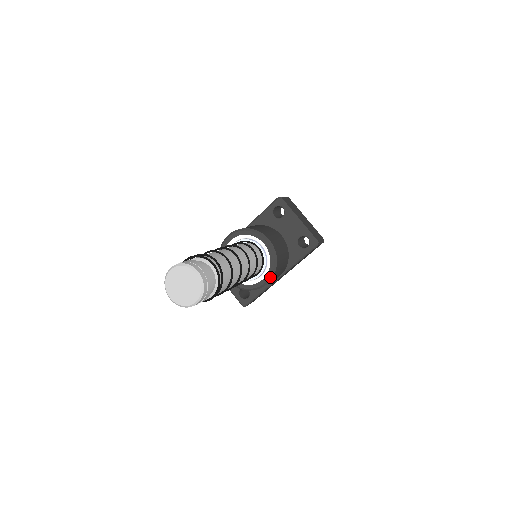
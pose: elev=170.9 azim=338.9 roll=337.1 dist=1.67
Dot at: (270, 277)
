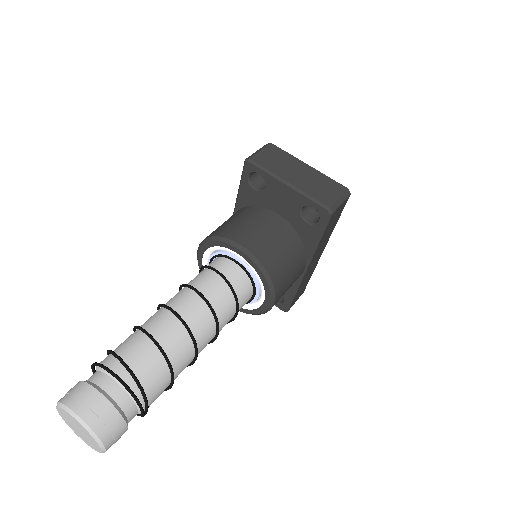
Dot at: (271, 296)
